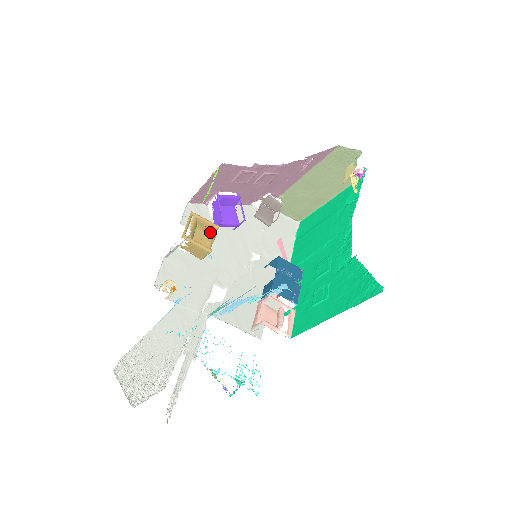
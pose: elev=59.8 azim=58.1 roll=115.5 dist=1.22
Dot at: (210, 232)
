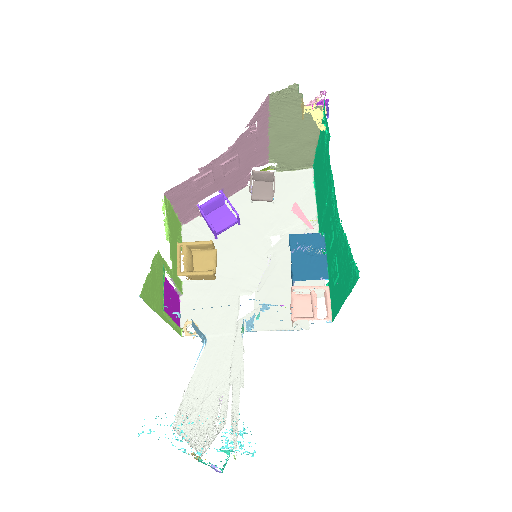
Dot at: (209, 248)
